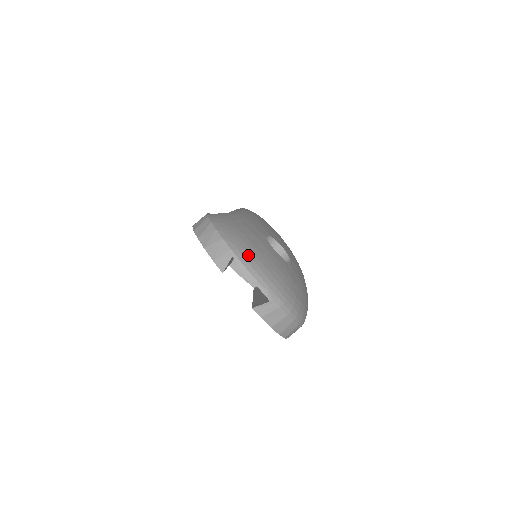
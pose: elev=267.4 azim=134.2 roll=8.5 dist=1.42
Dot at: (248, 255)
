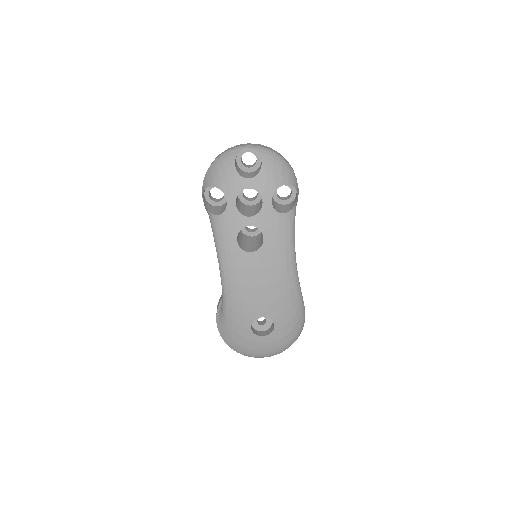
Dot at: (252, 355)
